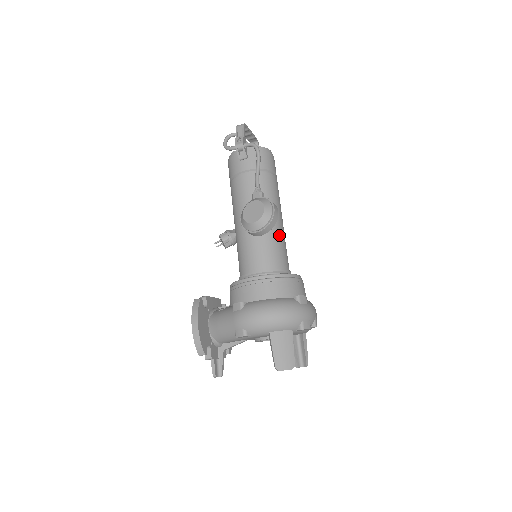
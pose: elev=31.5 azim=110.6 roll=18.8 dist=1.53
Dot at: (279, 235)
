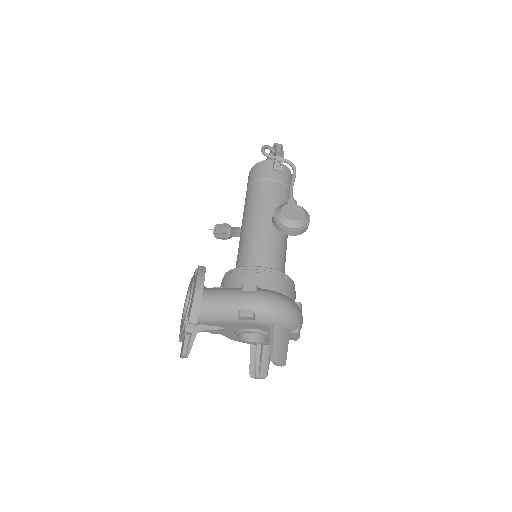
Dot at: (286, 247)
